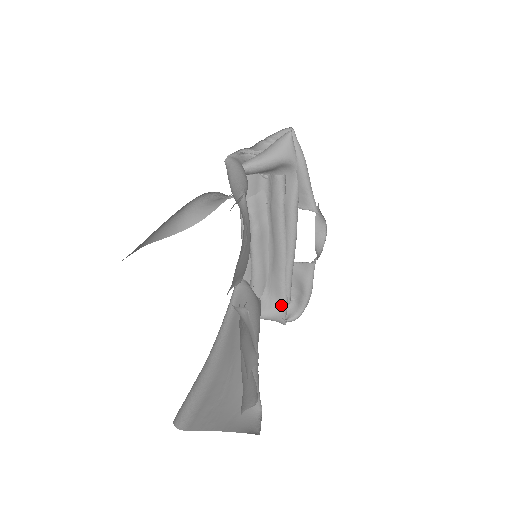
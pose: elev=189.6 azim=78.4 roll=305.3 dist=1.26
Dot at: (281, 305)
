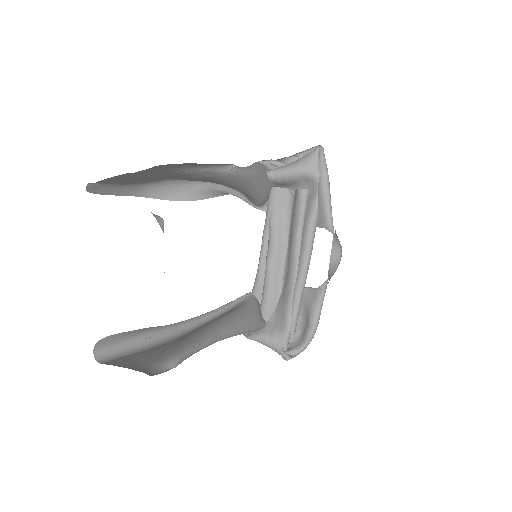
Dot at: (283, 332)
